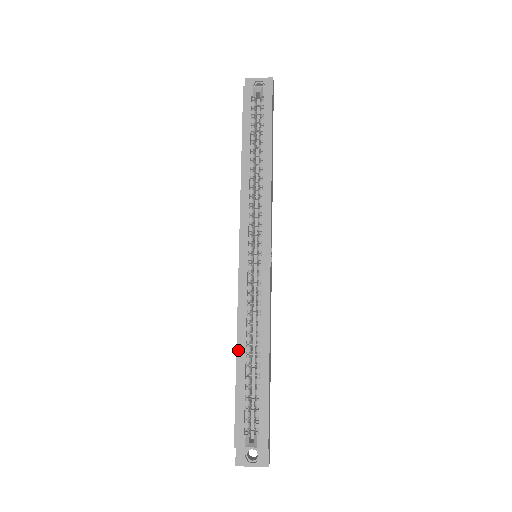
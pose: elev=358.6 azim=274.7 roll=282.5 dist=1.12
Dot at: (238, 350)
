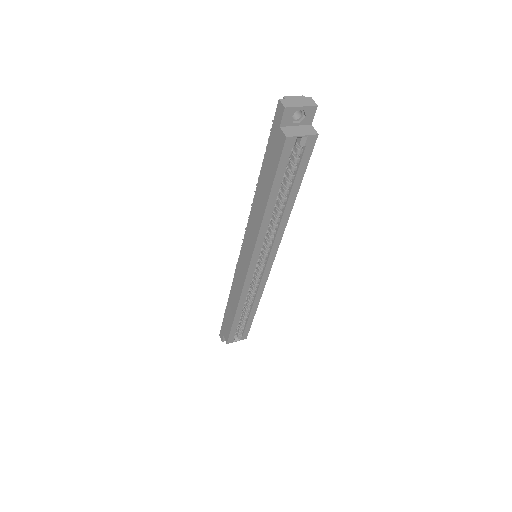
Dot at: (237, 312)
